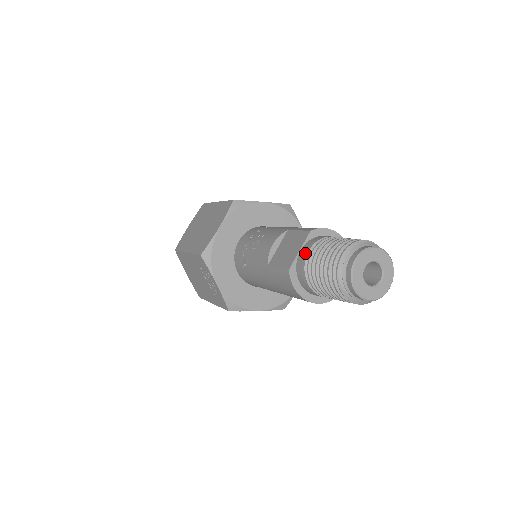
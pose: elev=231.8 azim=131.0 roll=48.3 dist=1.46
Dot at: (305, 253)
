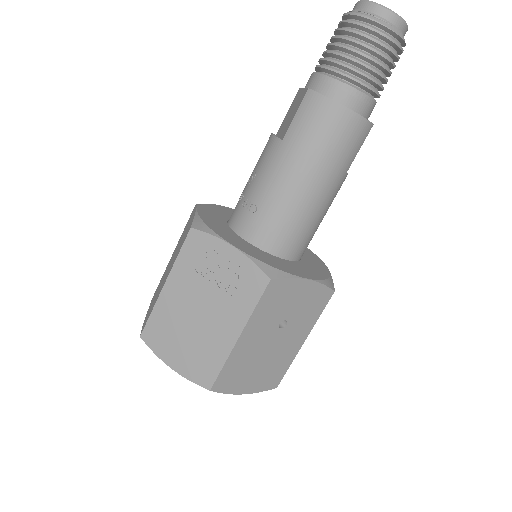
Dot at: (311, 76)
